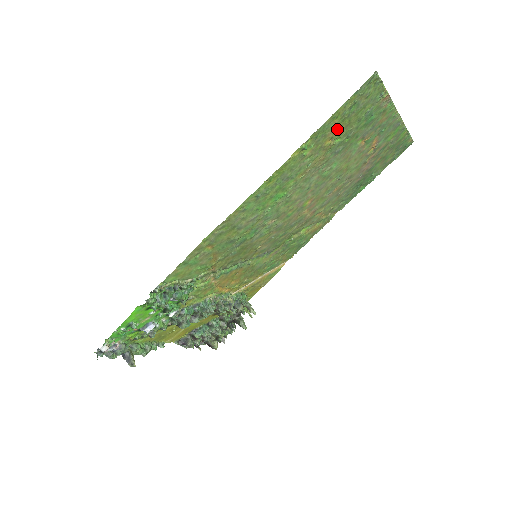
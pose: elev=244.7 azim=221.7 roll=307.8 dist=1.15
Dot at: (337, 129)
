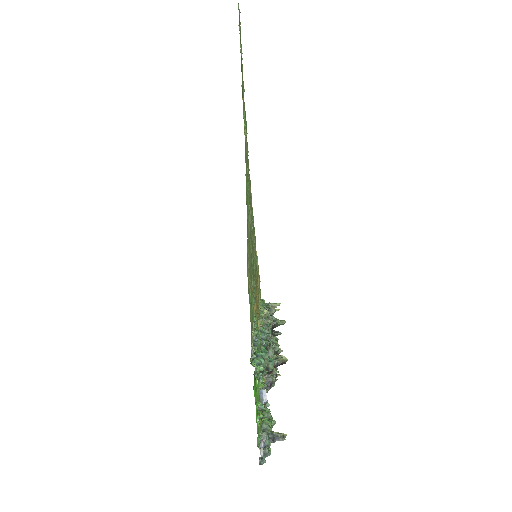
Dot at: occluded
